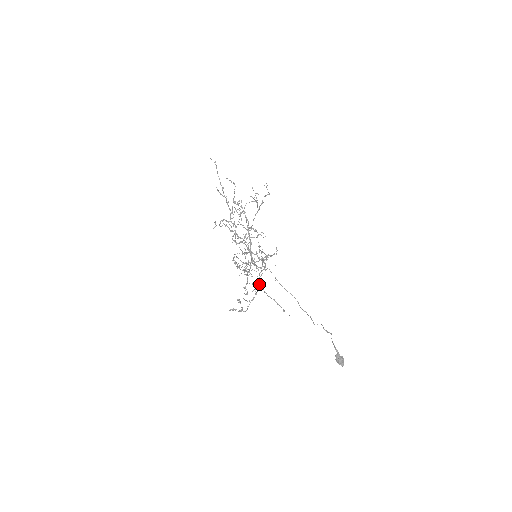
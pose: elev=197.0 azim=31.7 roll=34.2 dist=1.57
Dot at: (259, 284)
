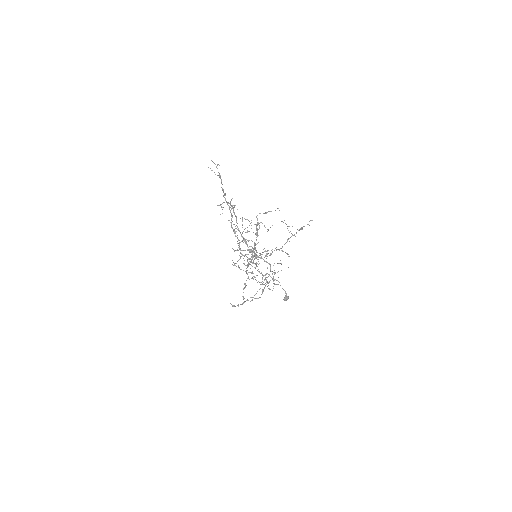
Dot at: occluded
